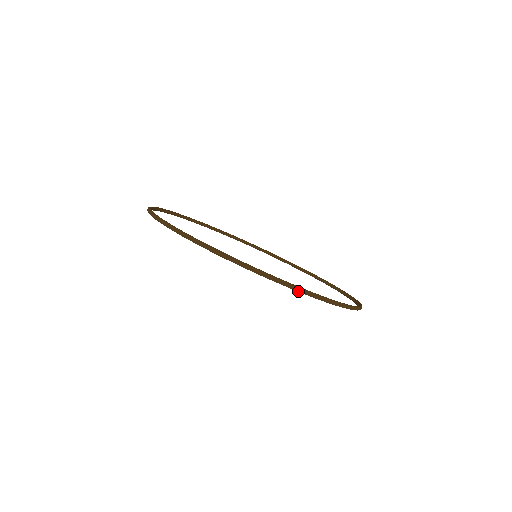
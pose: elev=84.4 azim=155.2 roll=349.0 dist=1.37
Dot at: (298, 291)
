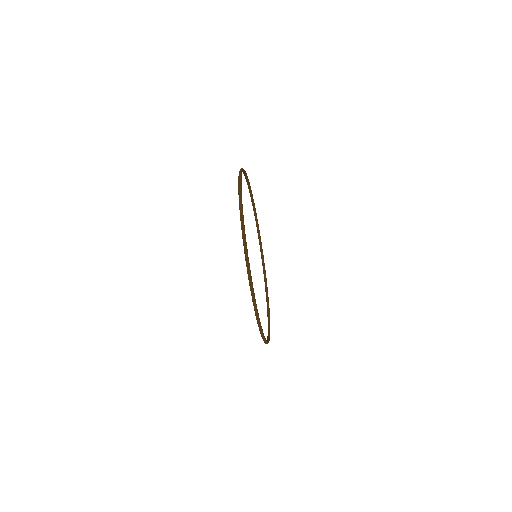
Dot at: (248, 273)
